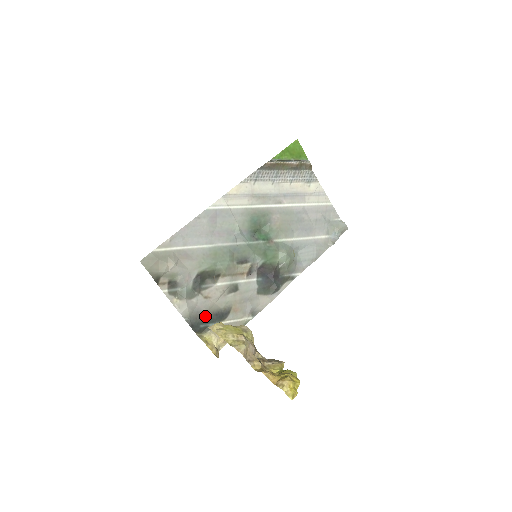
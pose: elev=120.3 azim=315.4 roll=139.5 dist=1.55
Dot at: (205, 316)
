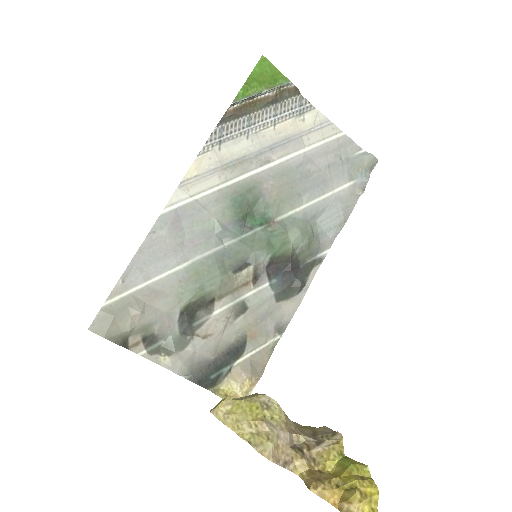
Dot at: (212, 362)
